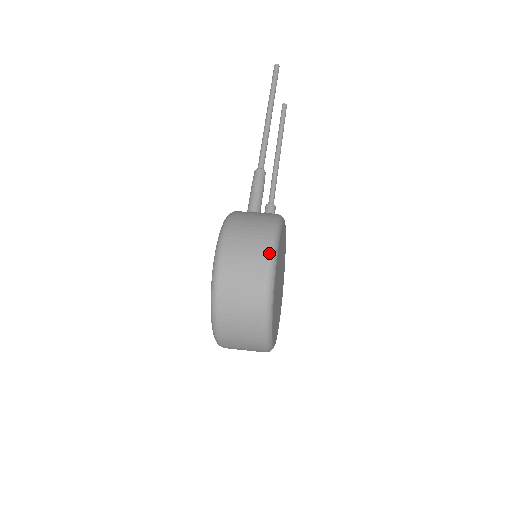
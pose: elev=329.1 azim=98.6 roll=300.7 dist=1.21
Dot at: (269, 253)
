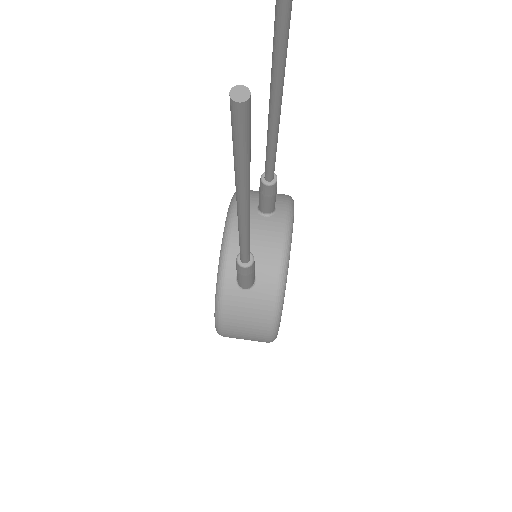
Dot at: occluded
